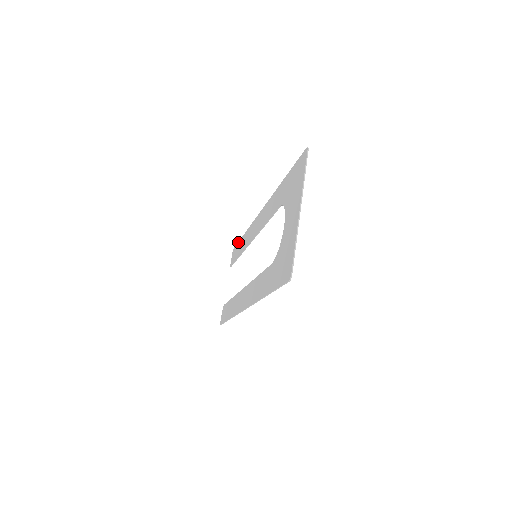
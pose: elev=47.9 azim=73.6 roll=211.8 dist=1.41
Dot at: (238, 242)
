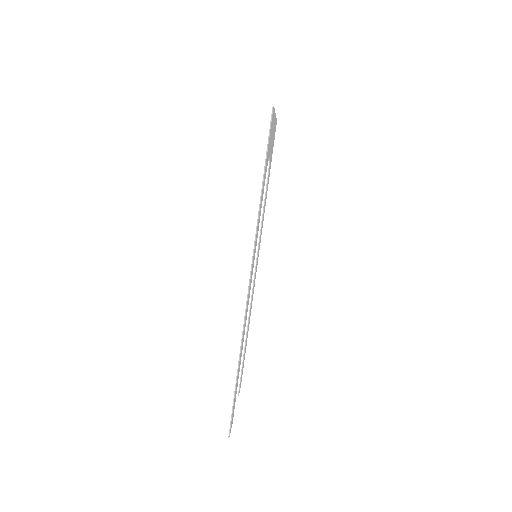
Dot at: occluded
